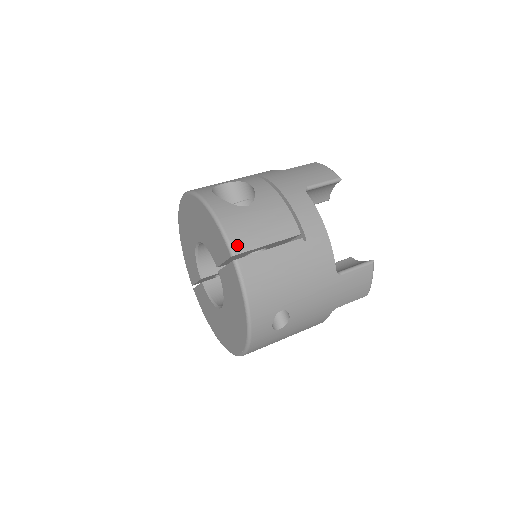
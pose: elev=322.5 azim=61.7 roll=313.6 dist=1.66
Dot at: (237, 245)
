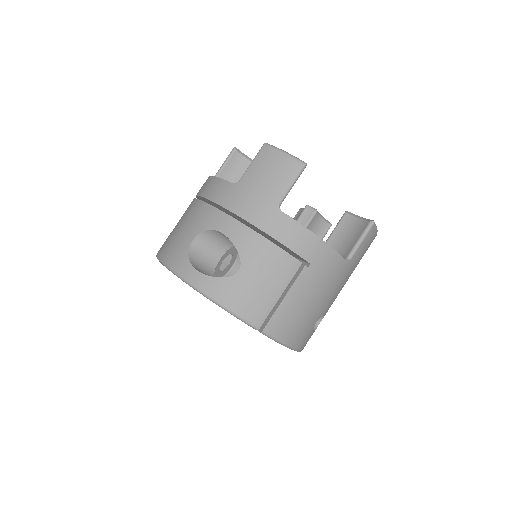
Dot at: (255, 319)
